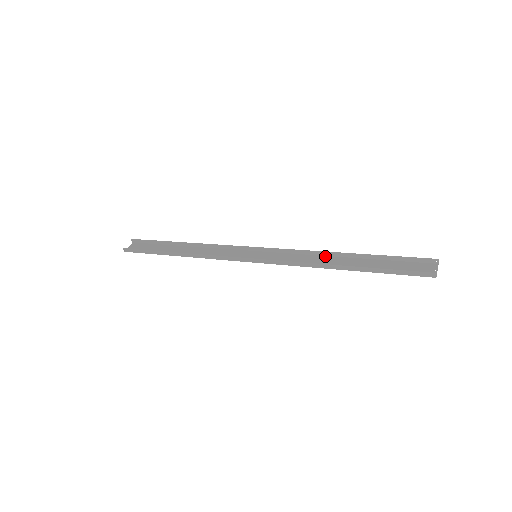
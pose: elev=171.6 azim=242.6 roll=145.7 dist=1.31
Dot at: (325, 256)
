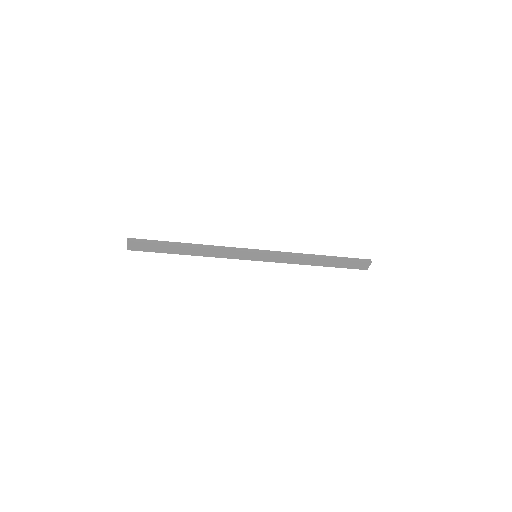
Dot at: (303, 264)
